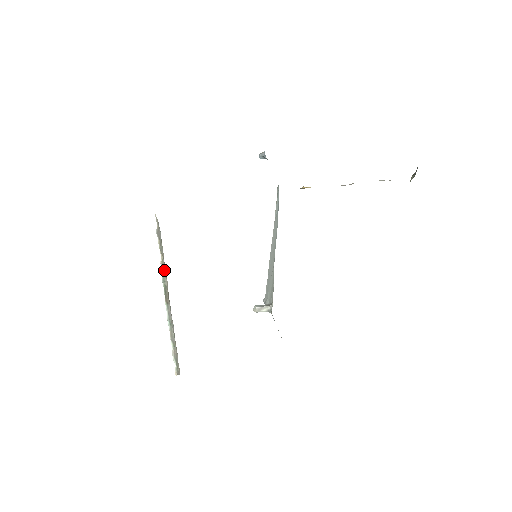
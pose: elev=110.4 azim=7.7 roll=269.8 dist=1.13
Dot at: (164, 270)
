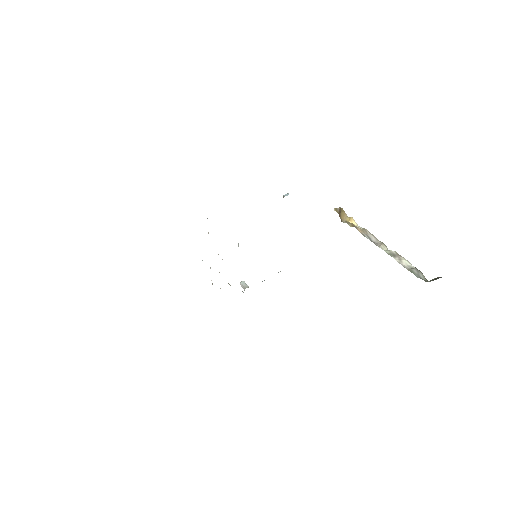
Dot at: occluded
